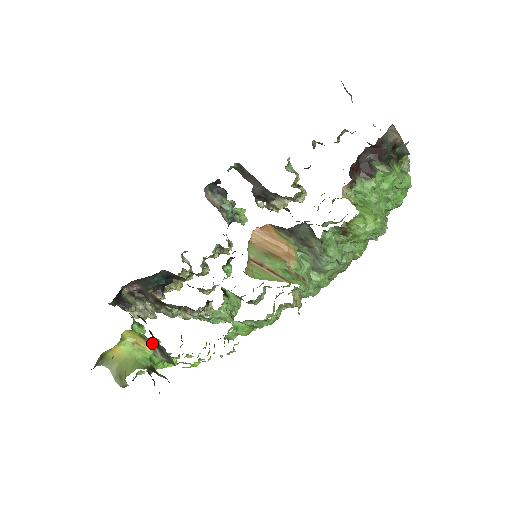
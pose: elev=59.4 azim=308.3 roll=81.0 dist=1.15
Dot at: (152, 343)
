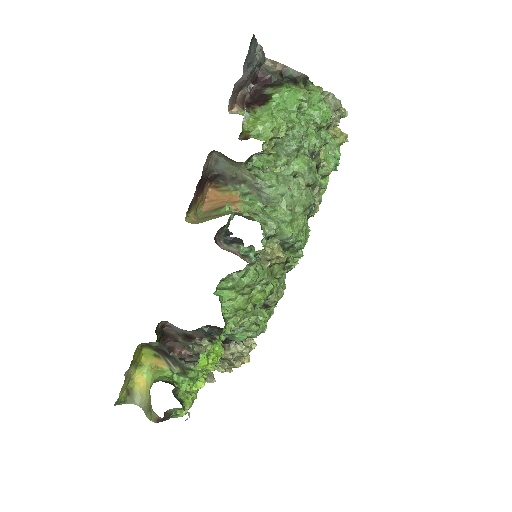
Dot at: (163, 356)
